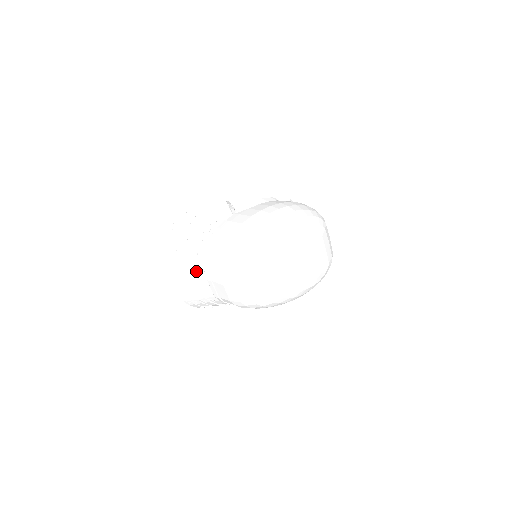
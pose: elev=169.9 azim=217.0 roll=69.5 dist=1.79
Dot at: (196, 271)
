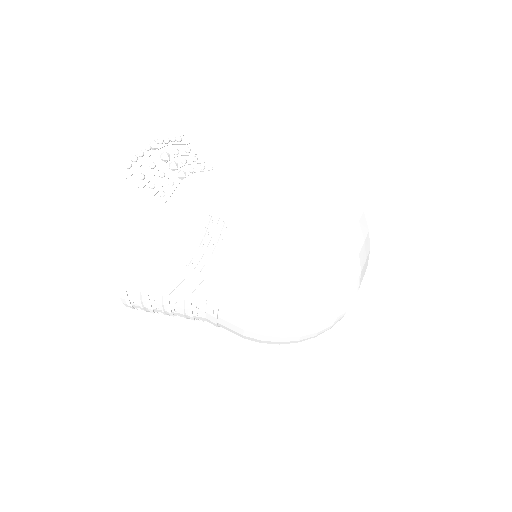
Dot at: occluded
